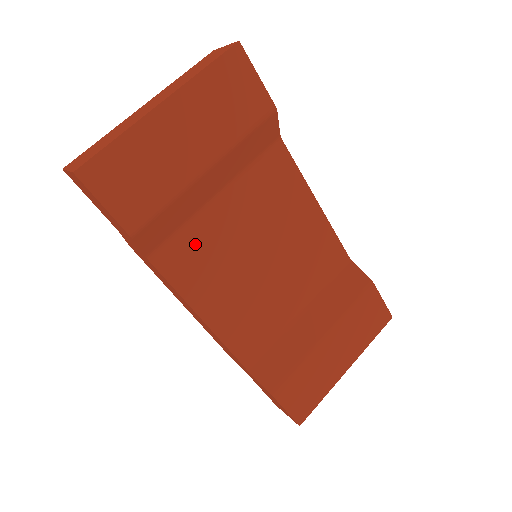
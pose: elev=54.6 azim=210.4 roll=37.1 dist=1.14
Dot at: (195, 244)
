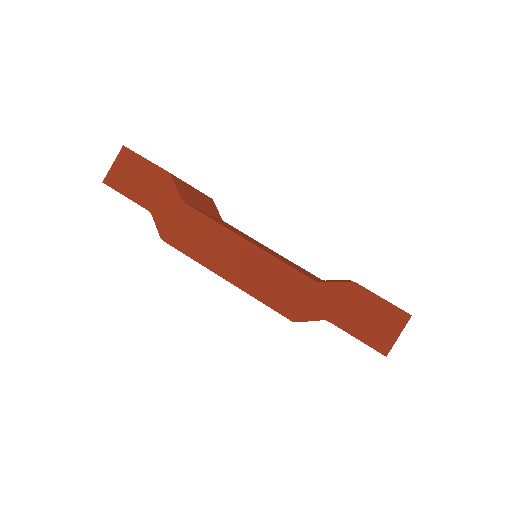
Dot at: (210, 216)
